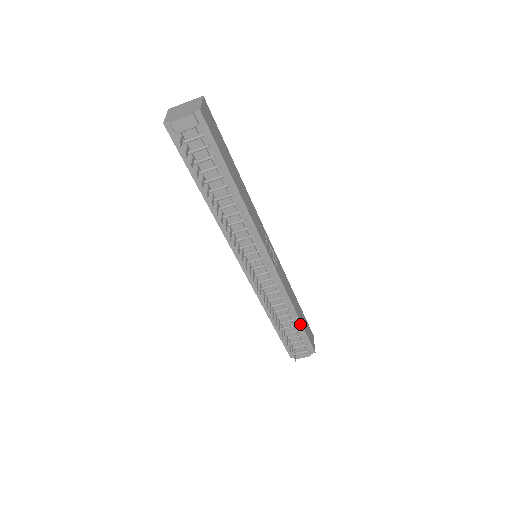
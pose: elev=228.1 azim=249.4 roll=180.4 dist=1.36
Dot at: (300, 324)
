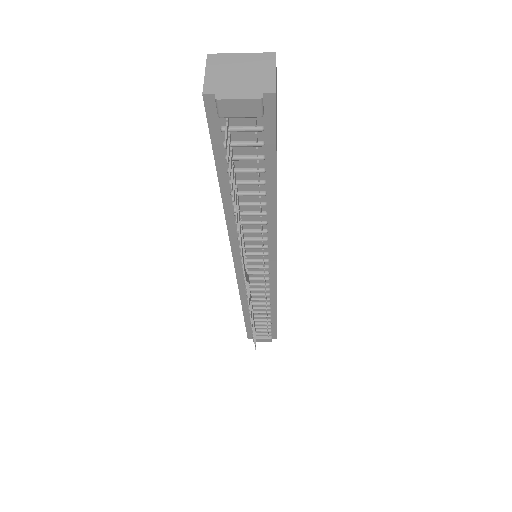
Dot at: (275, 319)
